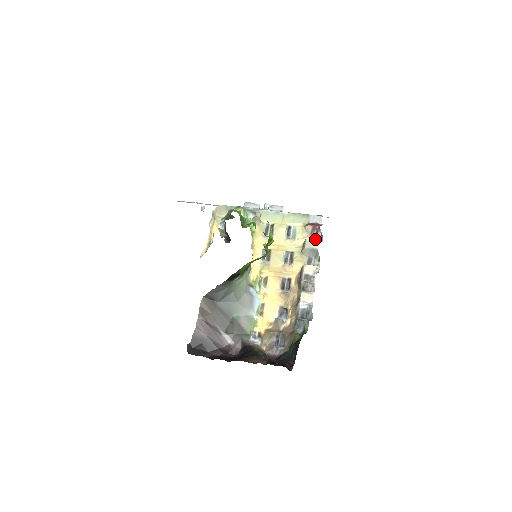
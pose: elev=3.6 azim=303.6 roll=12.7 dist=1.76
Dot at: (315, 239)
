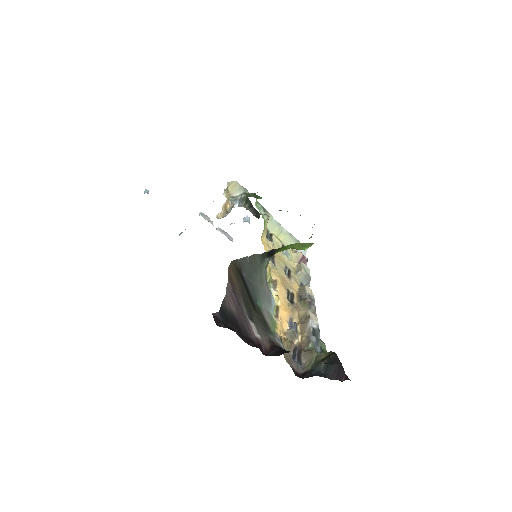
Dot at: (307, 267)
